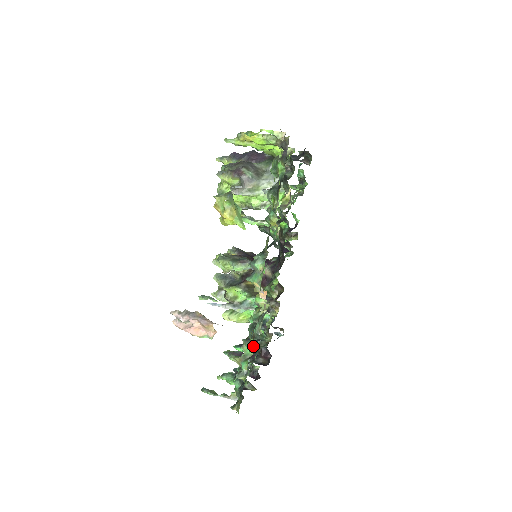
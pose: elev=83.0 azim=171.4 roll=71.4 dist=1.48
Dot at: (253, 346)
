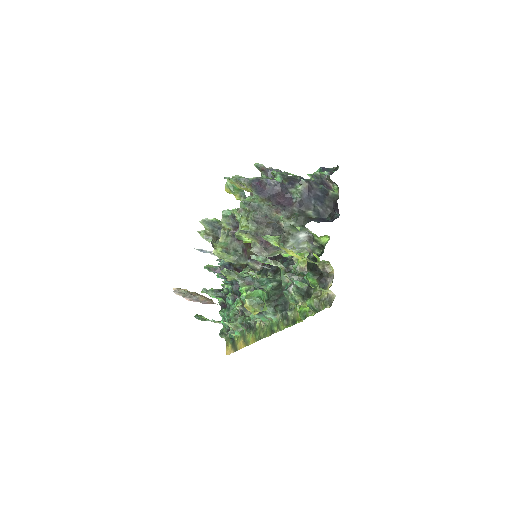
Dot at: (243, 314)
